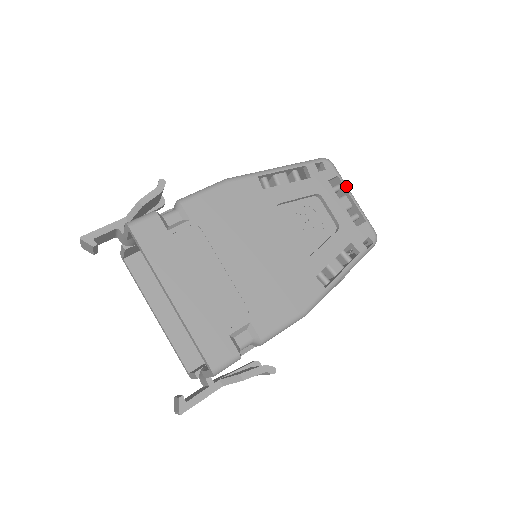
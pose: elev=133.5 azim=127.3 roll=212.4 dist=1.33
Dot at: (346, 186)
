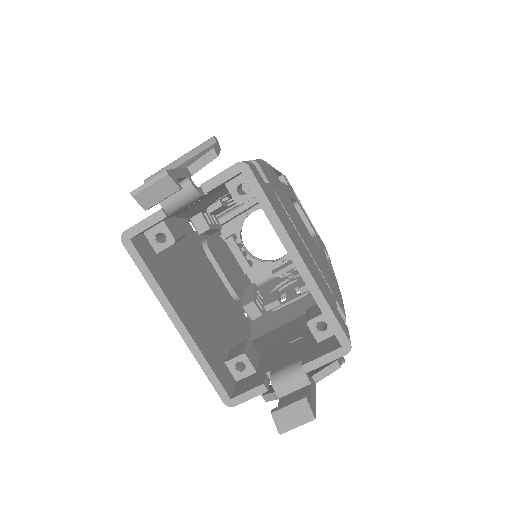
Dot at: (300, 203)
